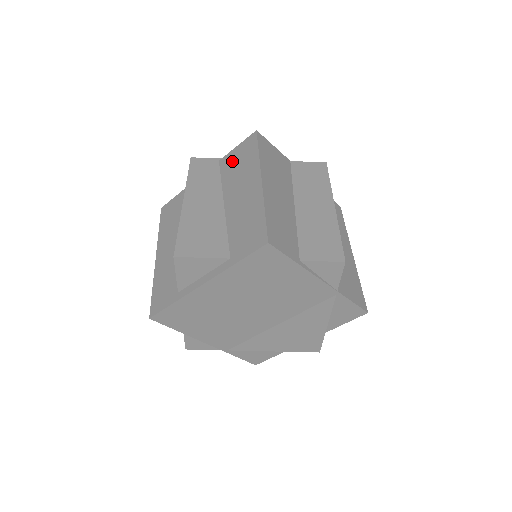
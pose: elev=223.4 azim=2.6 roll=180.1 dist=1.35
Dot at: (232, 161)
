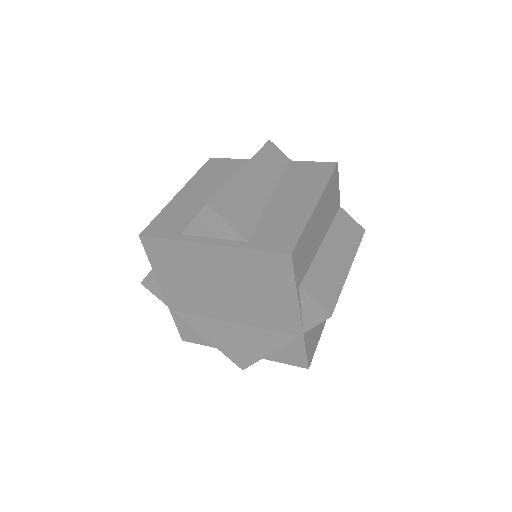
Dot at: (300, 169)
